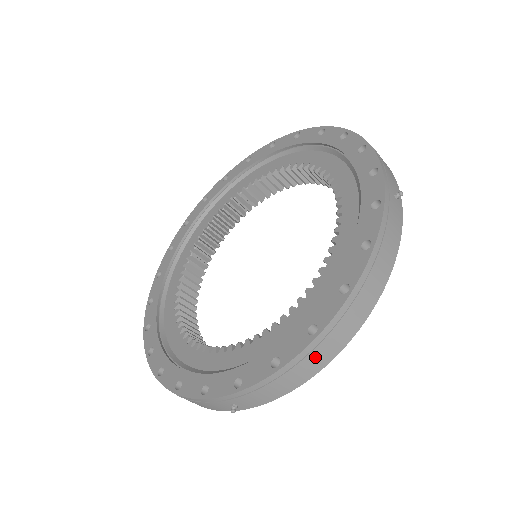
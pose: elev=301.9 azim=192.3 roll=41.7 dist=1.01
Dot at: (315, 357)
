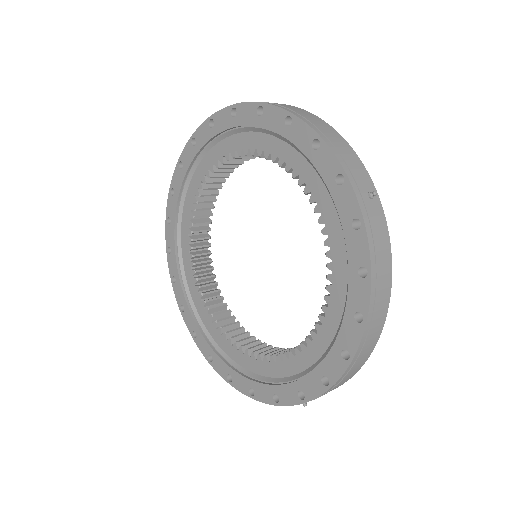
Dot at: (355, 368)
